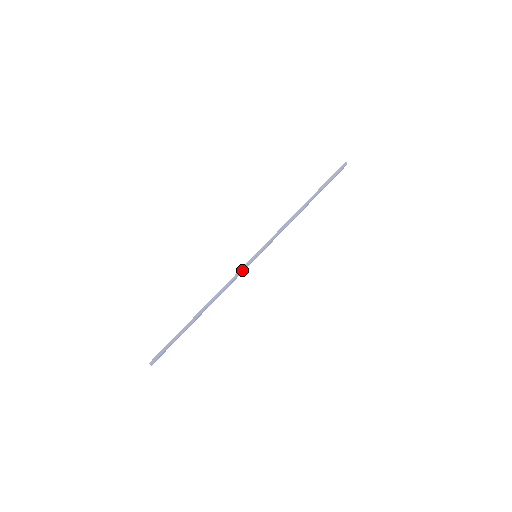
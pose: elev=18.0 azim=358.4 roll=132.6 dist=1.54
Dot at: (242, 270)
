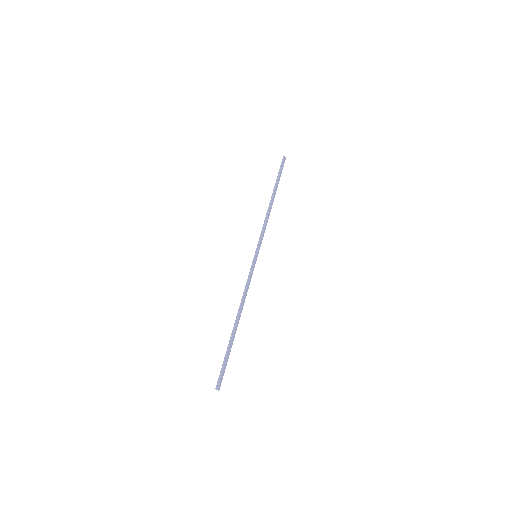
Dot at: (251, 272)
